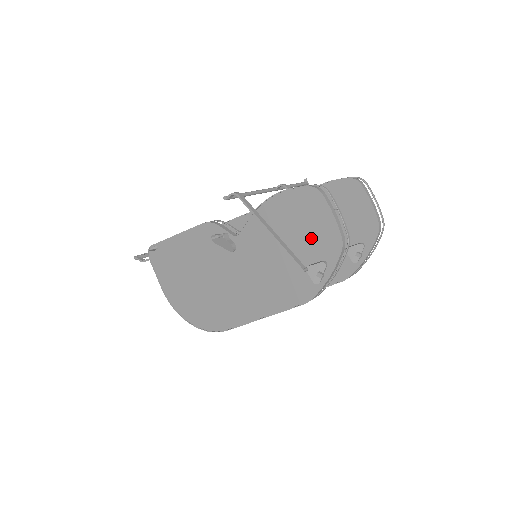
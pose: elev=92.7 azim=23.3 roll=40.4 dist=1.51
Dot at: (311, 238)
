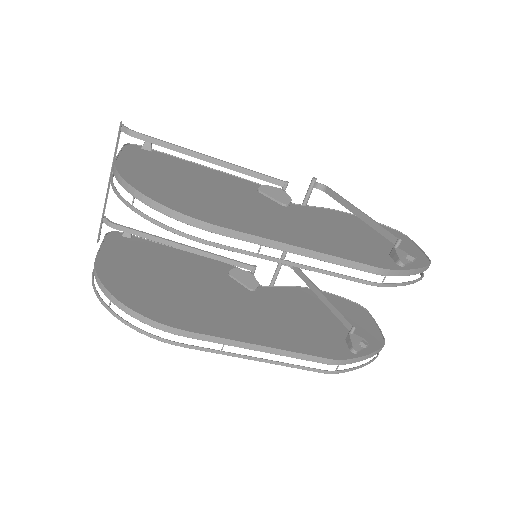
Dot at: occluded
